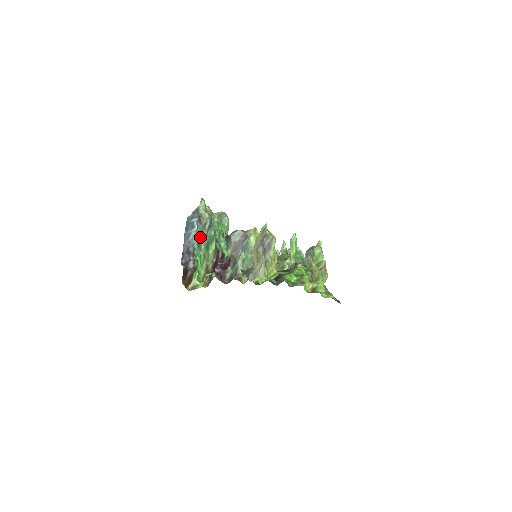
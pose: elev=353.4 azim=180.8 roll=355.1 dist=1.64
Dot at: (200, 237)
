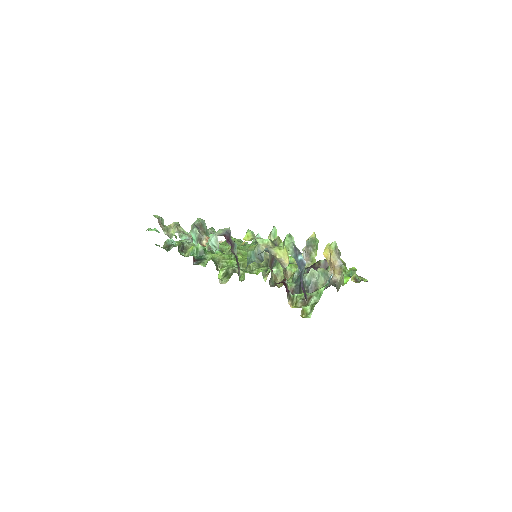
Dot at: occluded
